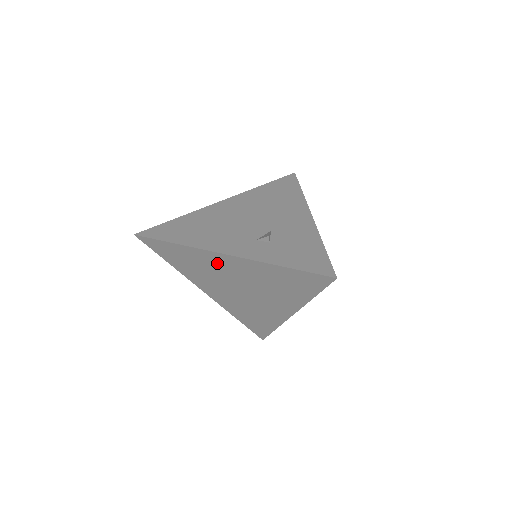
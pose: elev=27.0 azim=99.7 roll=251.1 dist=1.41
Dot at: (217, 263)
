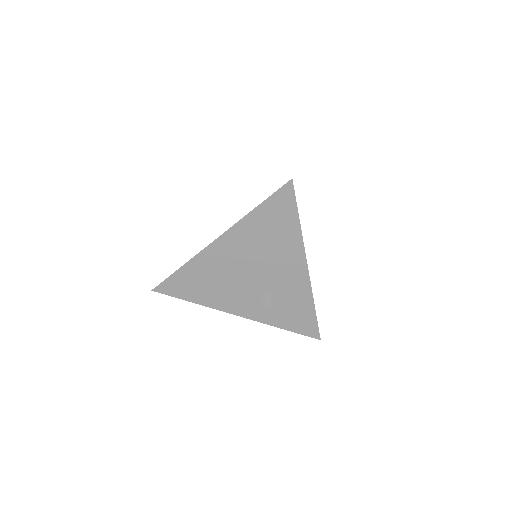
Dot at: occluded
